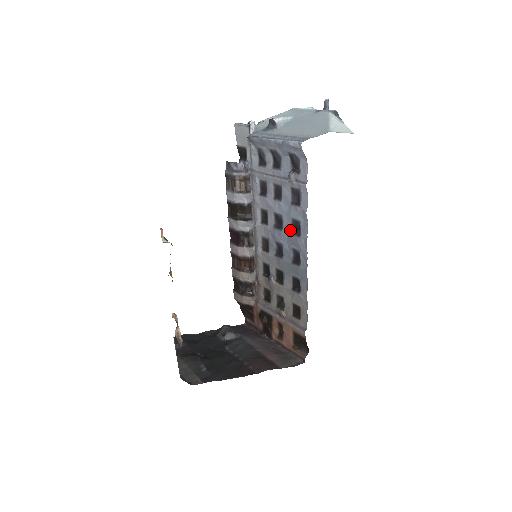
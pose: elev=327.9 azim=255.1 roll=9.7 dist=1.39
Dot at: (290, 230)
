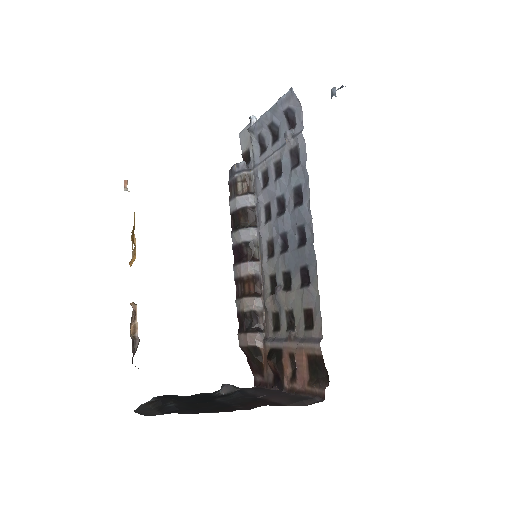
Dot at: (292, 205)
